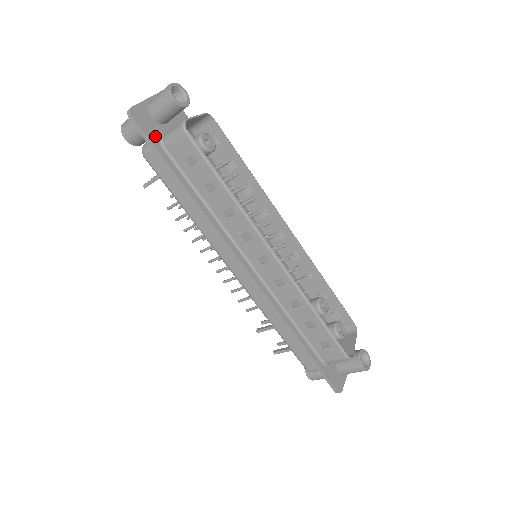
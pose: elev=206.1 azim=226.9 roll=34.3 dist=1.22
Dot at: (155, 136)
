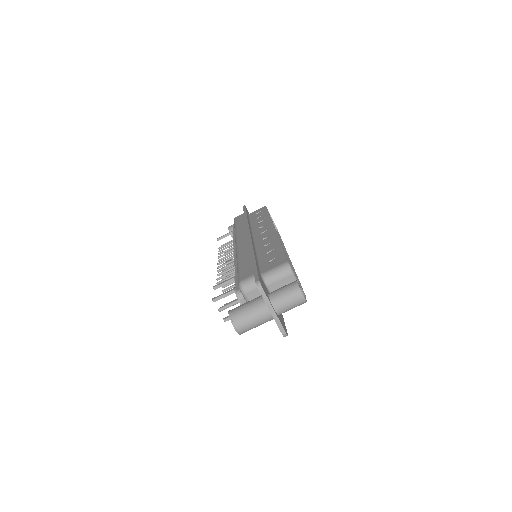
Dot at: (248, 213)
